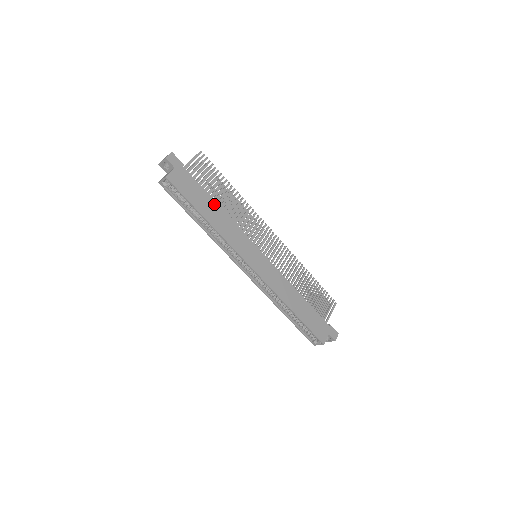
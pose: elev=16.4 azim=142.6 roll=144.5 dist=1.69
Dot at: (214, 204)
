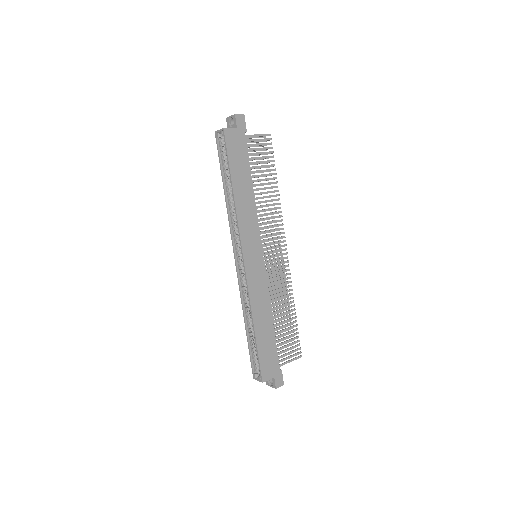
Dot at: (250, 182)
